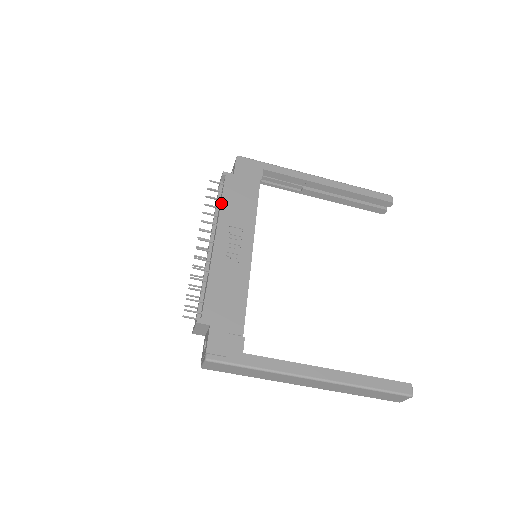
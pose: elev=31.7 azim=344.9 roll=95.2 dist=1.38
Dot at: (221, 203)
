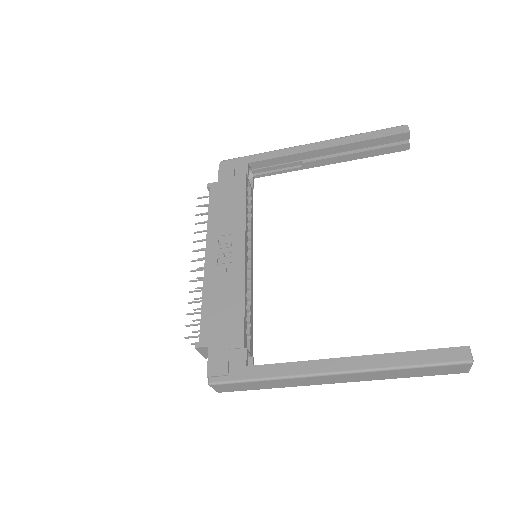
Dot at: (208, 216)
